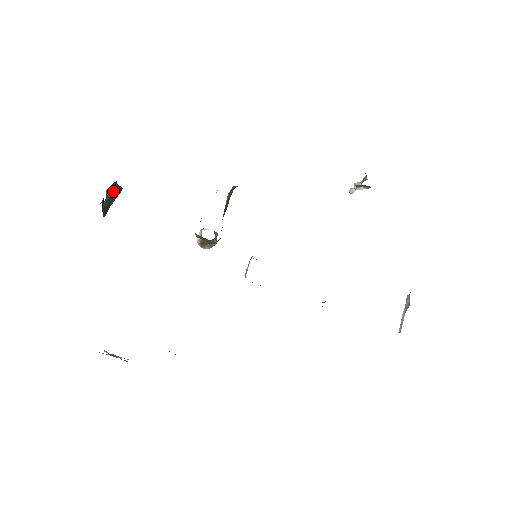
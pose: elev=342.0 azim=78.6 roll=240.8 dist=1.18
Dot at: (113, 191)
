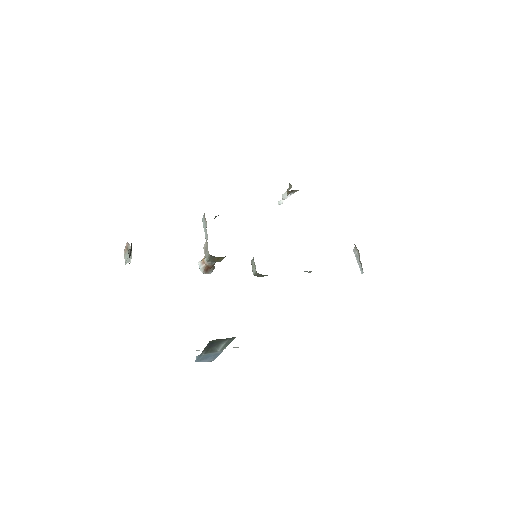
Dot at: (131, 250)
